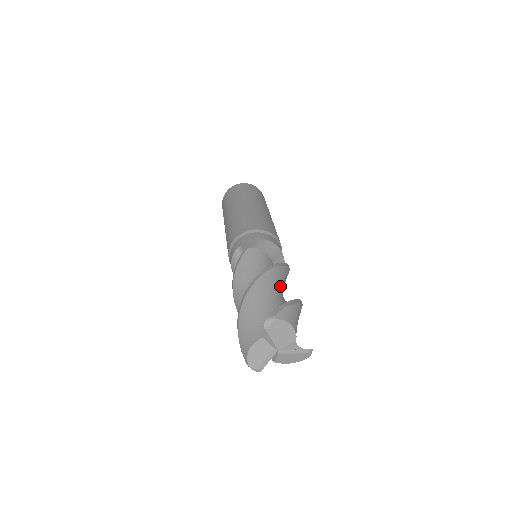
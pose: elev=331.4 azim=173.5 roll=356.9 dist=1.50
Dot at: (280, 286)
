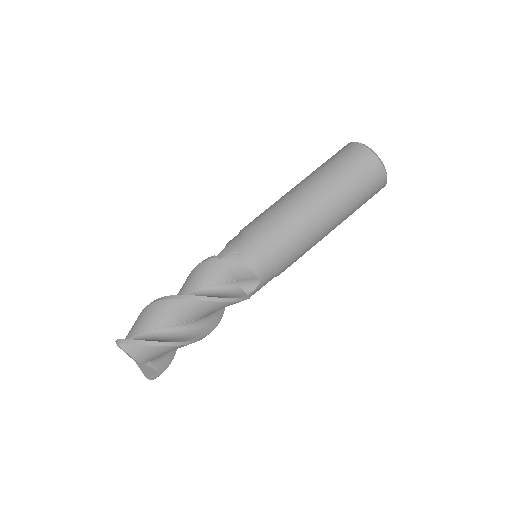
Dot at: (187, 316)
